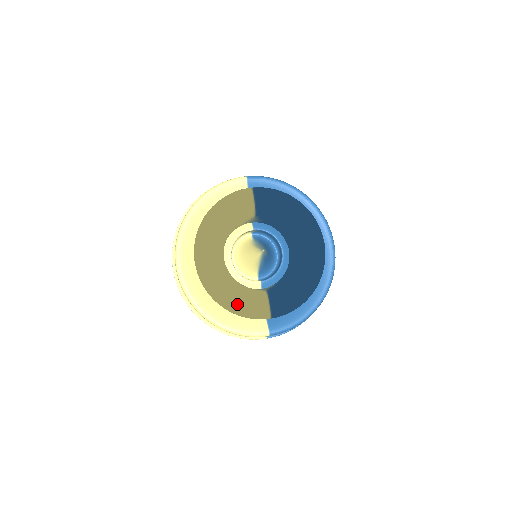
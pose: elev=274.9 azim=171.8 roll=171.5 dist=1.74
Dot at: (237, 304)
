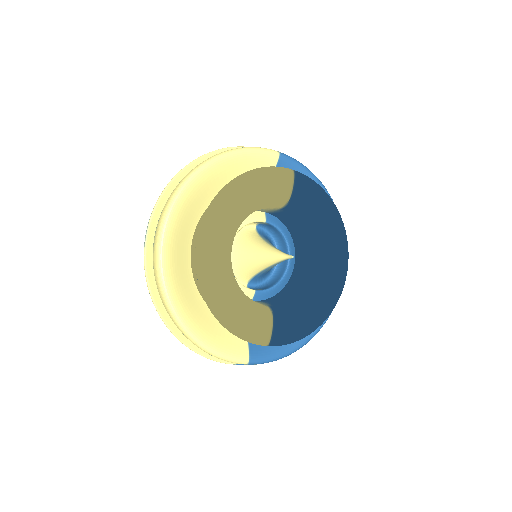
Dot at: (236, 317)
